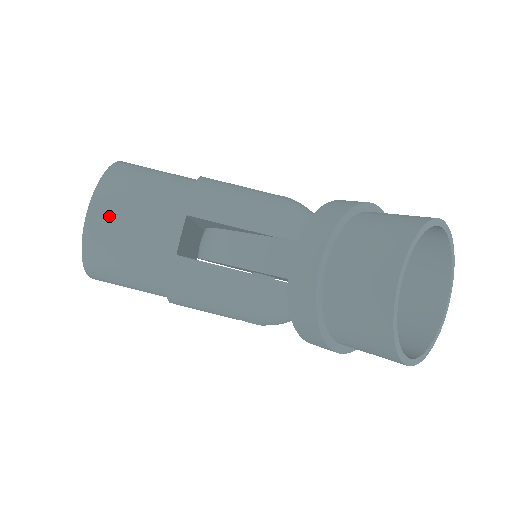
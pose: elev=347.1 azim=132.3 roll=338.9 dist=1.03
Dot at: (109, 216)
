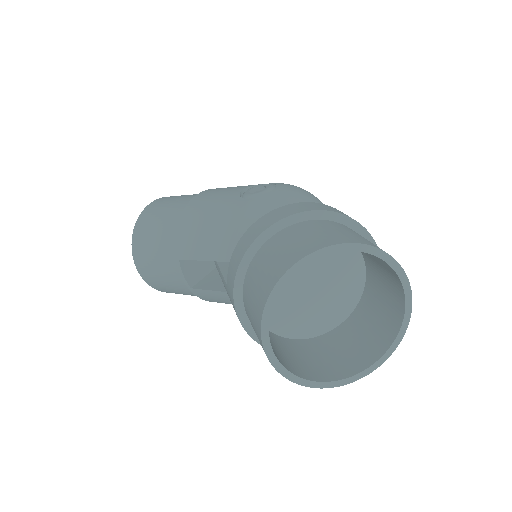
Dot at: (147, 270)
